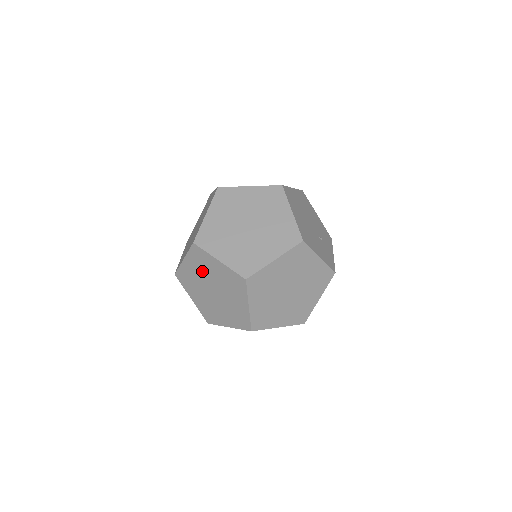
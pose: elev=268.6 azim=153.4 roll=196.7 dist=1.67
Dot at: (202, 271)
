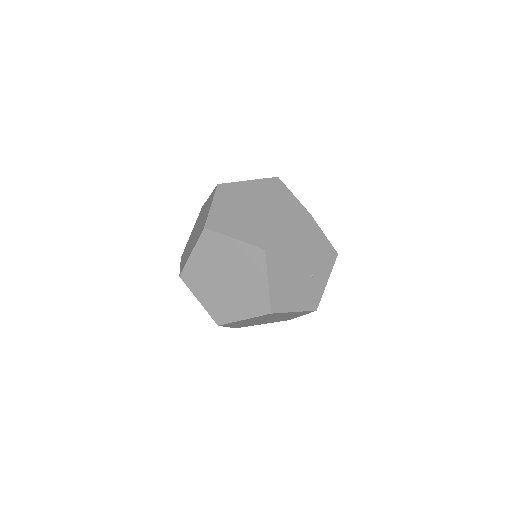
Dot at: occluded
